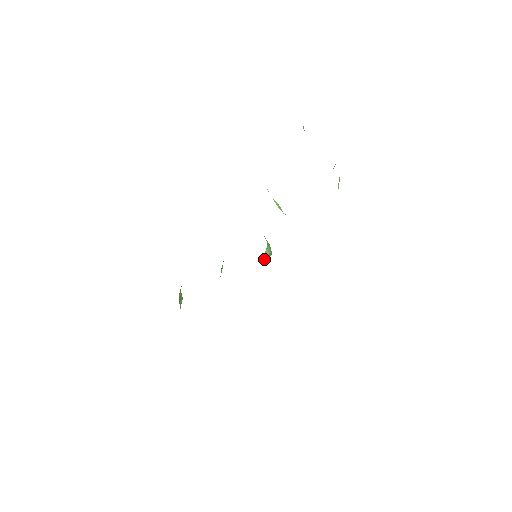
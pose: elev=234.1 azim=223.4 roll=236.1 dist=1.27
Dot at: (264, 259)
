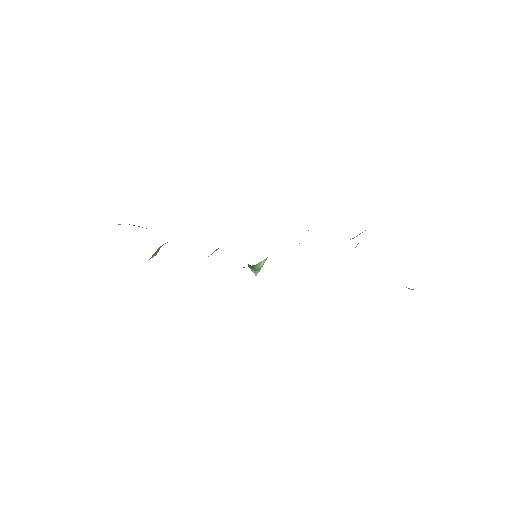
Dot at: (255, 268)
